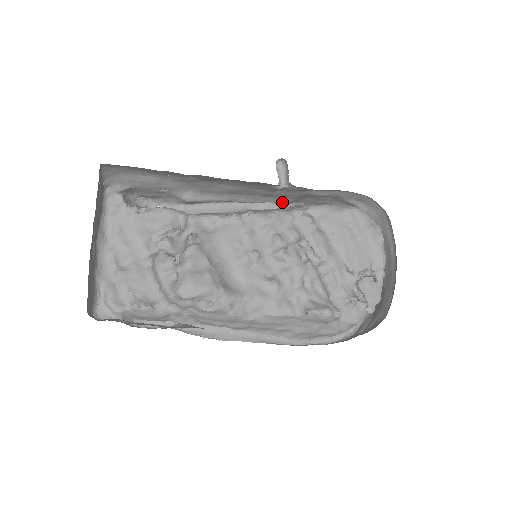
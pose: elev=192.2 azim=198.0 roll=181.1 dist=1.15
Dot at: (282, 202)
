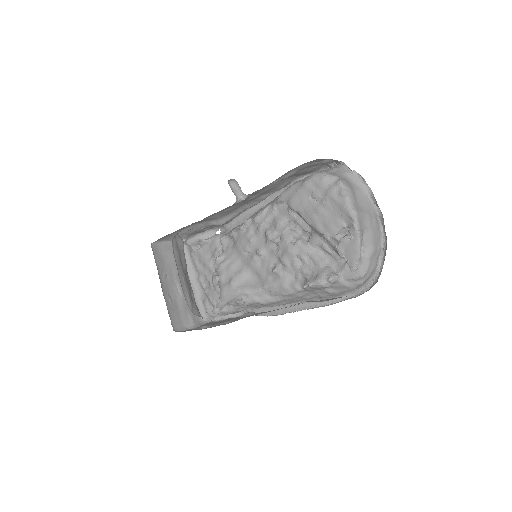
Dot at: occluded
